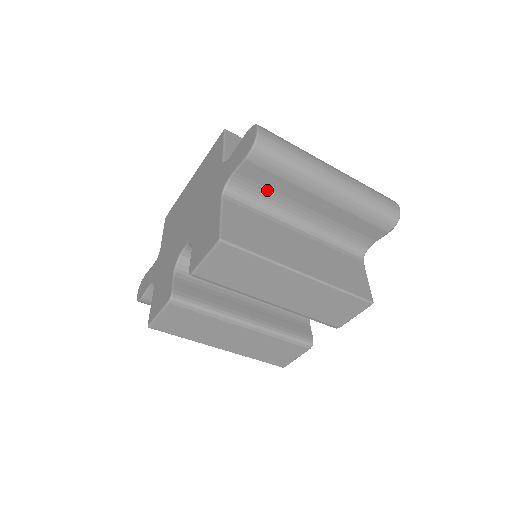
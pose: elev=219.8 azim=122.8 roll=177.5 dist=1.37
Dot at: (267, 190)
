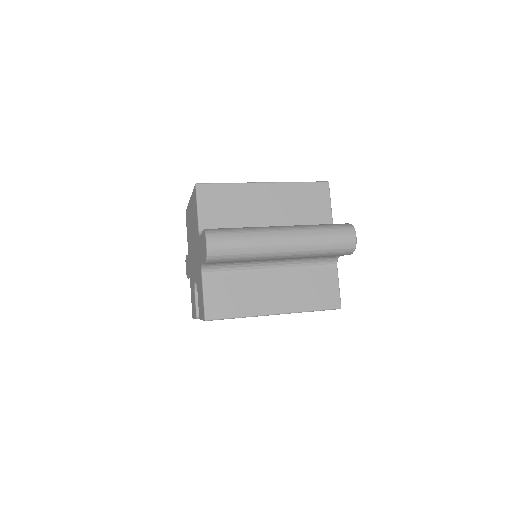
Dot at: occluded
